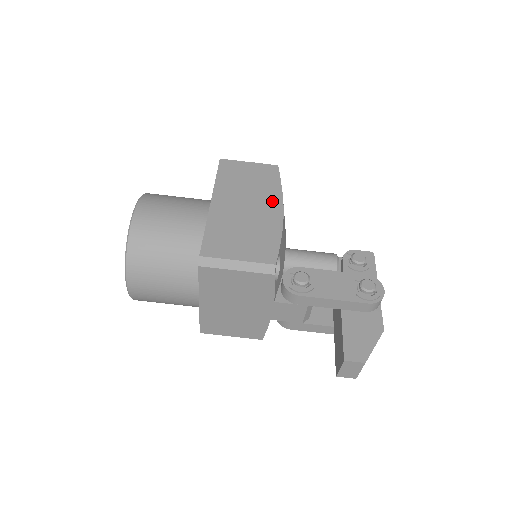
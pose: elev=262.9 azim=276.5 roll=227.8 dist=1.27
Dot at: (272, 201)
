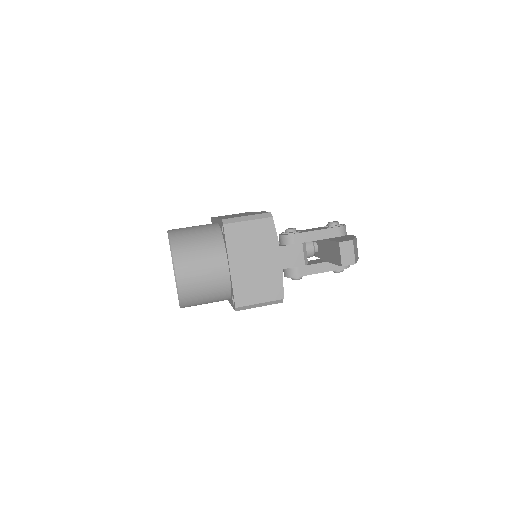
Dot at: (254, 212)
